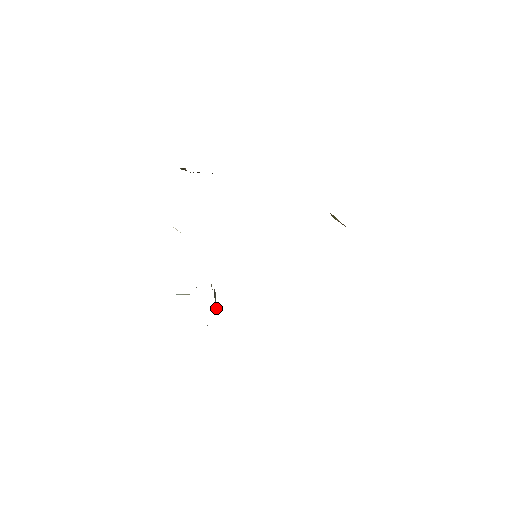
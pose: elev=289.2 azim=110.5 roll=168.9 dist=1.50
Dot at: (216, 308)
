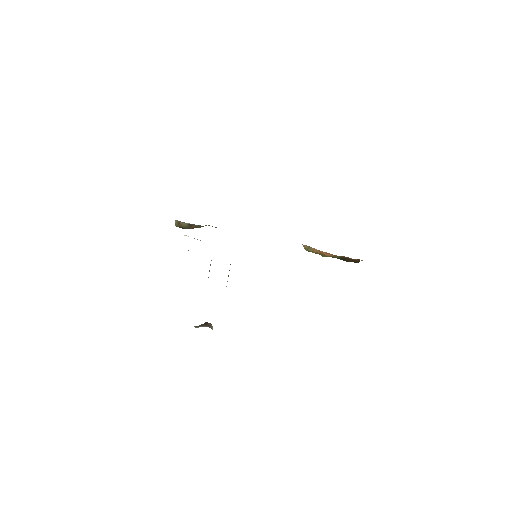
Dot at: occluded
